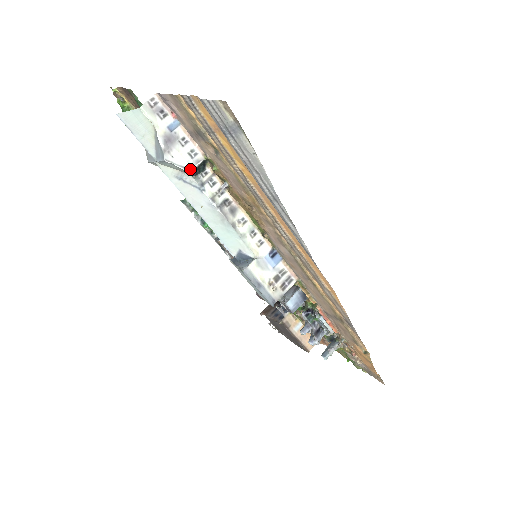
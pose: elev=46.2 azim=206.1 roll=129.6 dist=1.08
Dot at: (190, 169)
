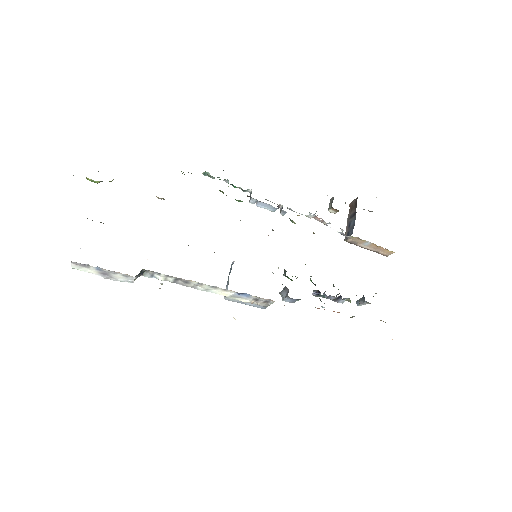
Dot at: (132, 281)
